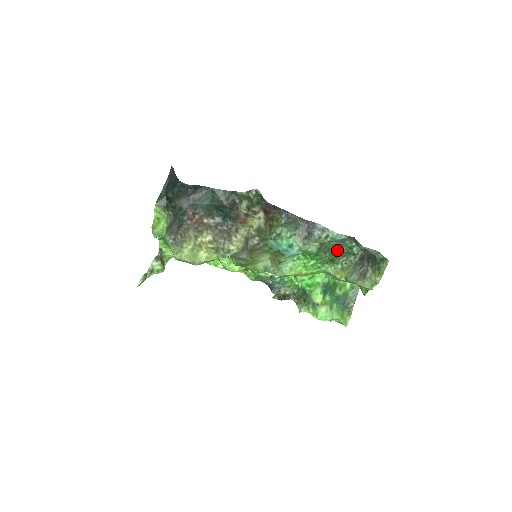
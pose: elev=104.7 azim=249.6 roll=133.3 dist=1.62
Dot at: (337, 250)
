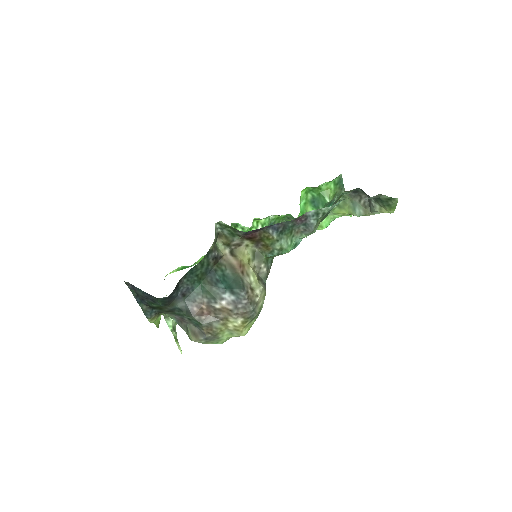
Dot at: occluded
